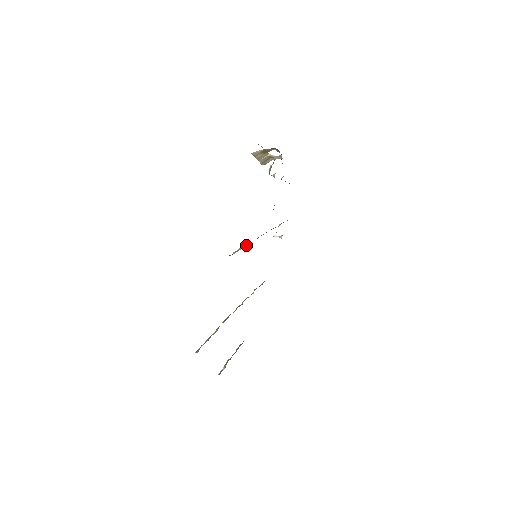
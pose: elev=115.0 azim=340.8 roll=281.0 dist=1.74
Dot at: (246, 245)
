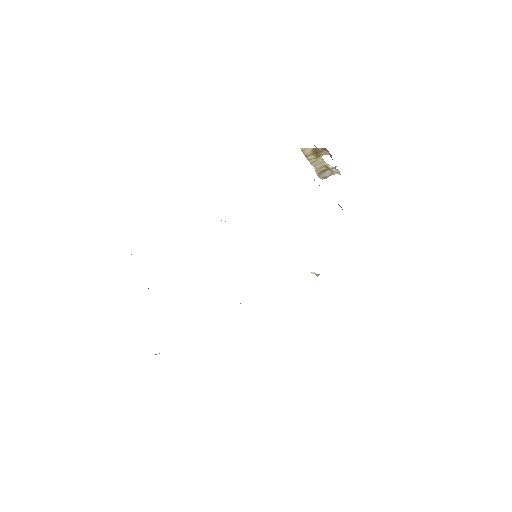
Dot at: occluded
